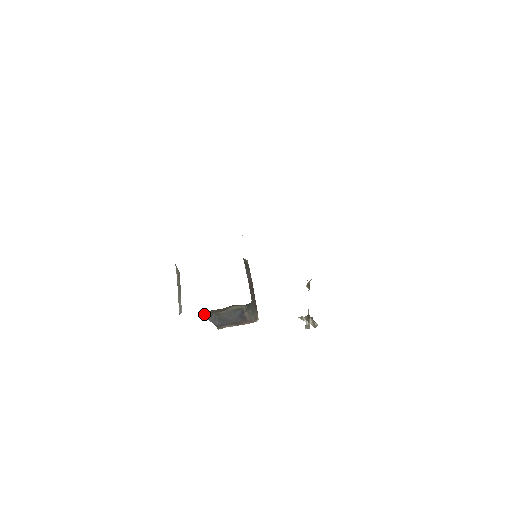
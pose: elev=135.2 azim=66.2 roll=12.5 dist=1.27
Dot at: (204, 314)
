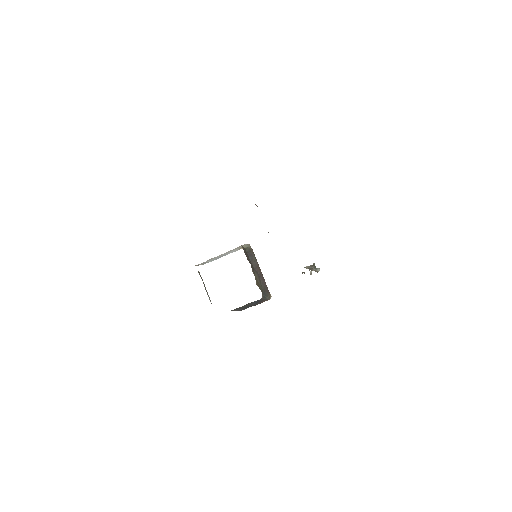
Dot at: occluded
